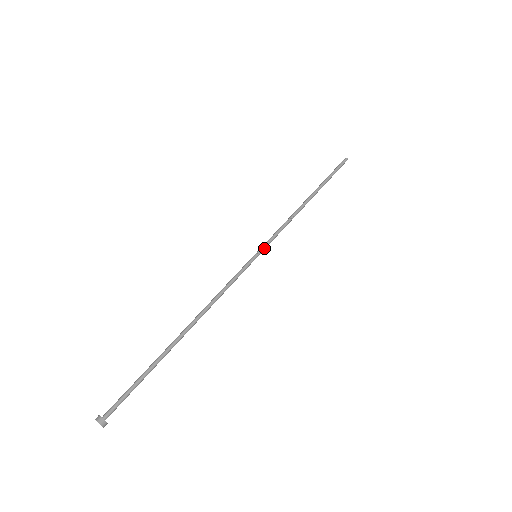
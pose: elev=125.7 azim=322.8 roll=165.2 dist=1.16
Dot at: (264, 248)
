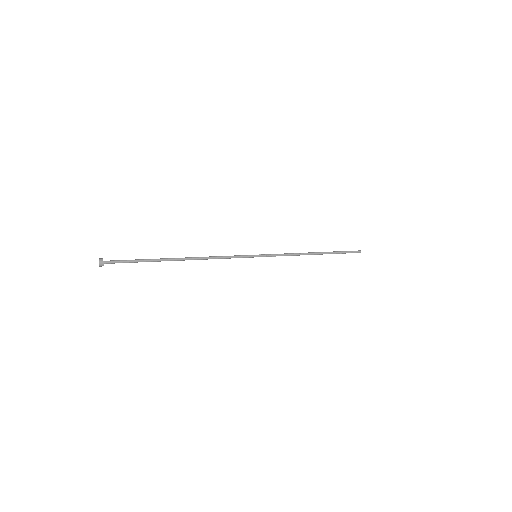
Dot at: (264, 255)
